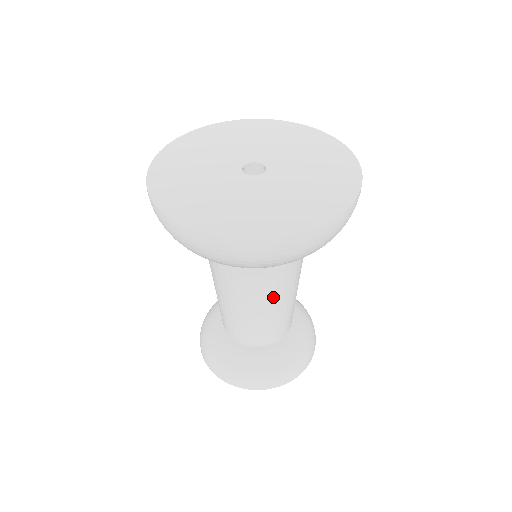
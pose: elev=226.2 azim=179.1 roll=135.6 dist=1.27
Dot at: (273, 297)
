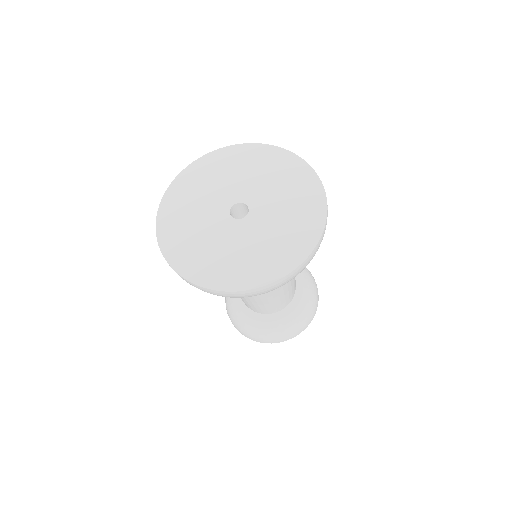
Dot at: occluded
